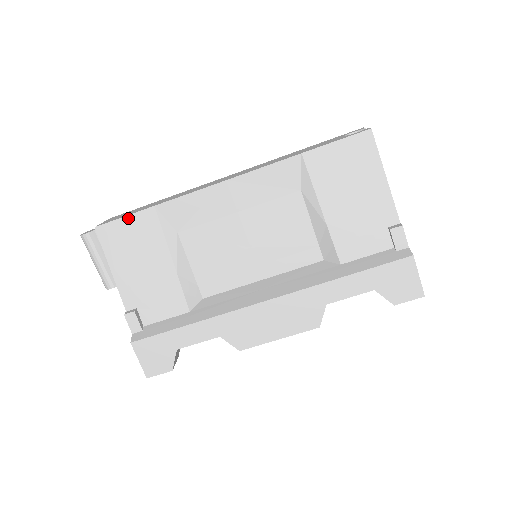
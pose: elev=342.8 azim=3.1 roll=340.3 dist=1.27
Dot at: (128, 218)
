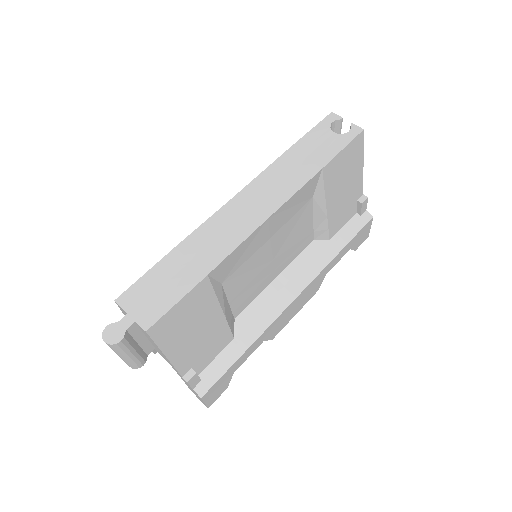
Dot at: (182, 301)
